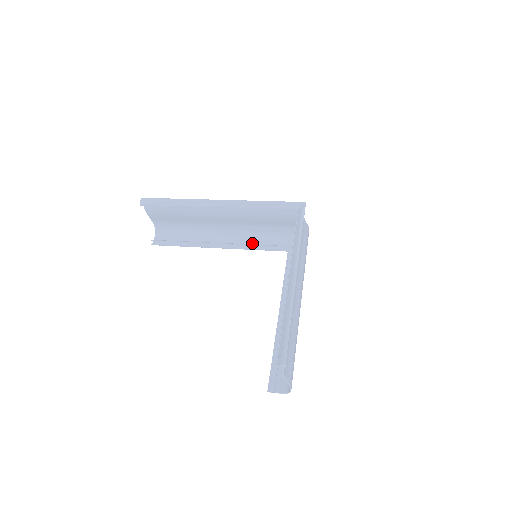
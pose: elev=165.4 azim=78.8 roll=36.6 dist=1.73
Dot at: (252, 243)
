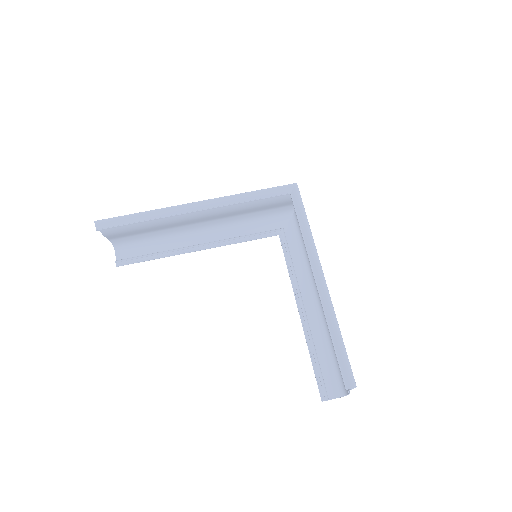
Dot at: (235, 235)
